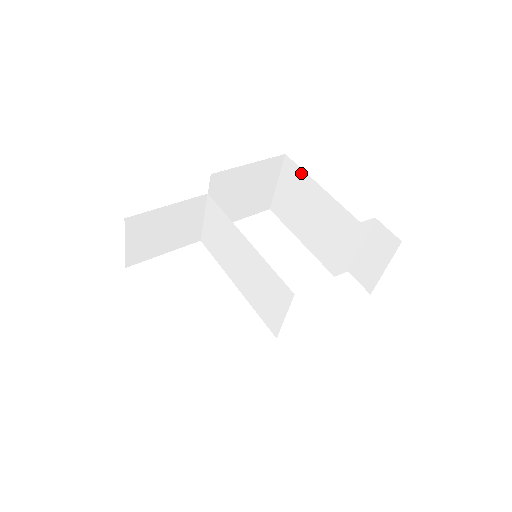
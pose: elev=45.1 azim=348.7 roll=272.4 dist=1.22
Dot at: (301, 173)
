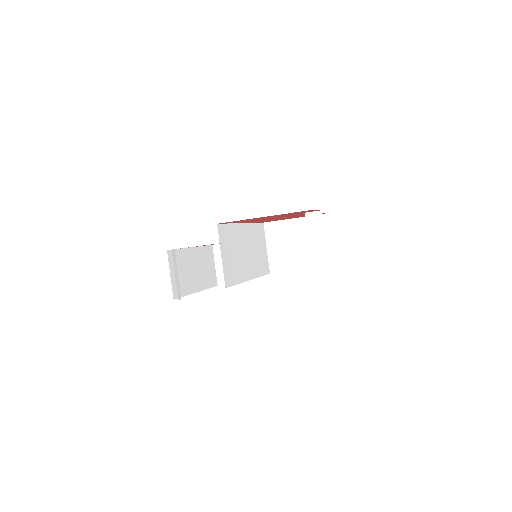
Dot at: occluded
